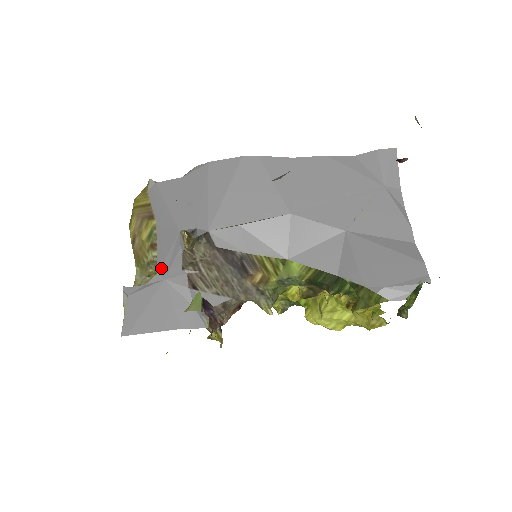
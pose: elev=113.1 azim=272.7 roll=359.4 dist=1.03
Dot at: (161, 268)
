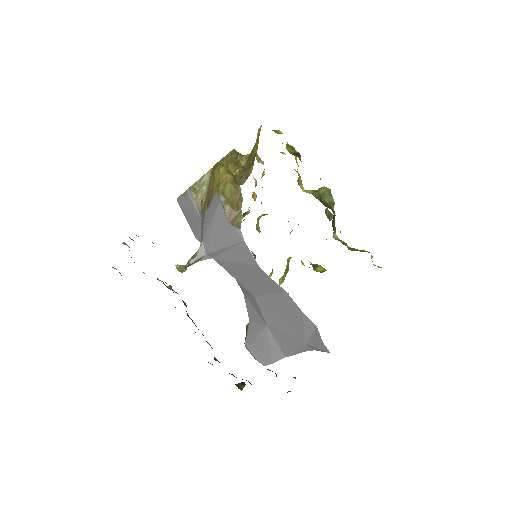
Dot at: (201, 217)
